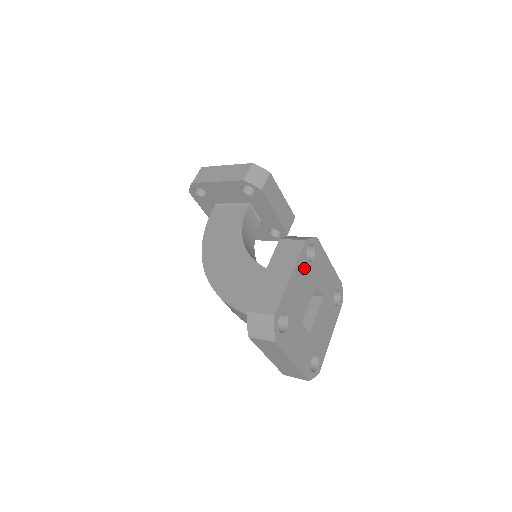
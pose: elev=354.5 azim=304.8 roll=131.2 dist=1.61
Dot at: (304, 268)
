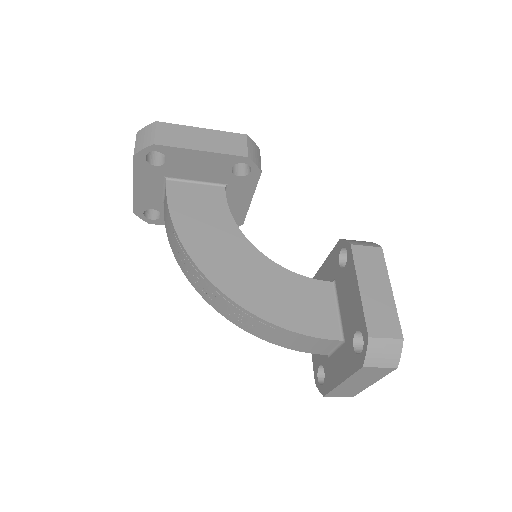
Dot at: occluded
